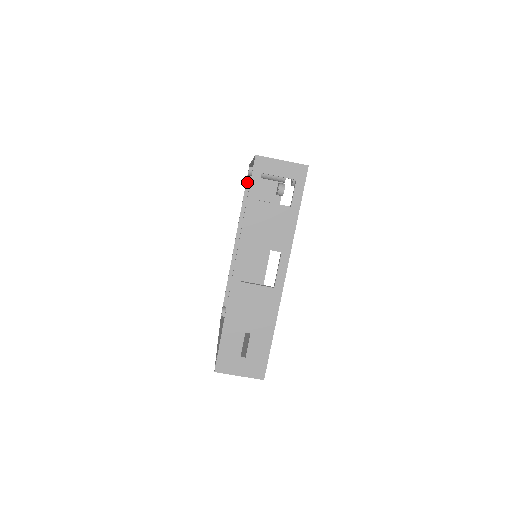
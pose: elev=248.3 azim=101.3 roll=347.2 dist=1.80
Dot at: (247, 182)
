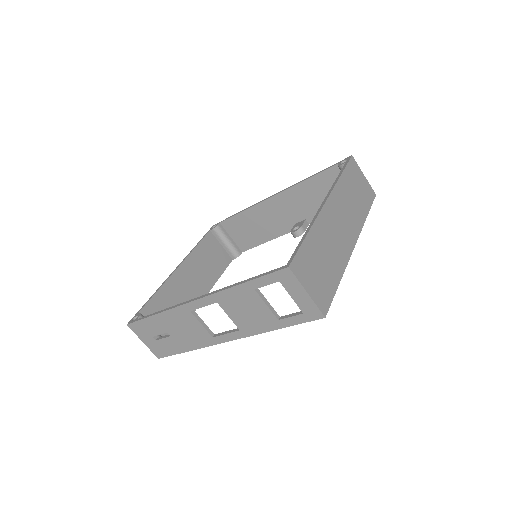
Dot at: (332, 167)
